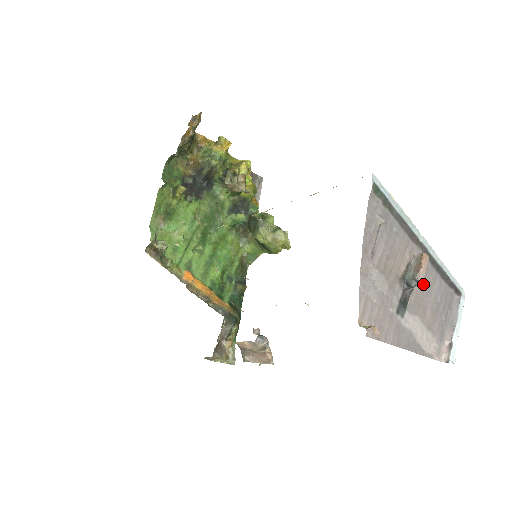
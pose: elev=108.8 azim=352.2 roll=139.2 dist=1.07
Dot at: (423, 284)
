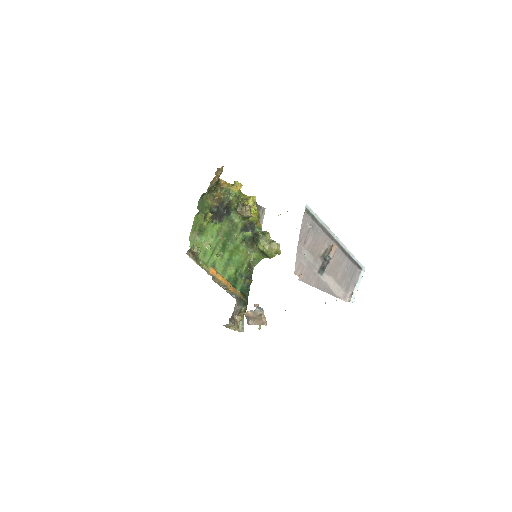
Dot at: occluded
